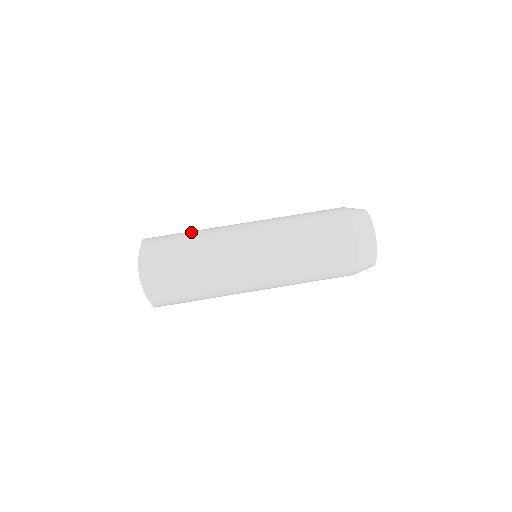
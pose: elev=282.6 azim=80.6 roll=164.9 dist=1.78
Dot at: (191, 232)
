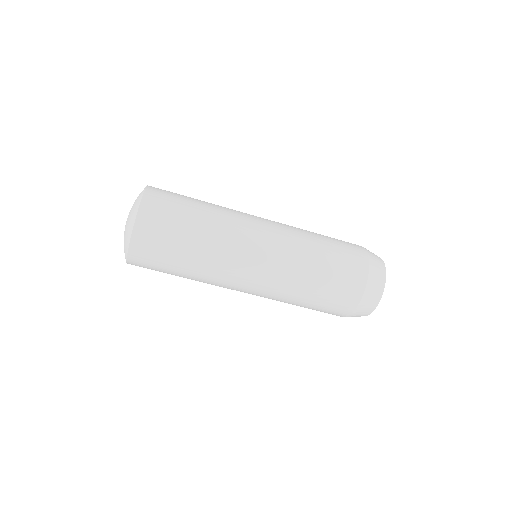
Dot at: (199, 217)
